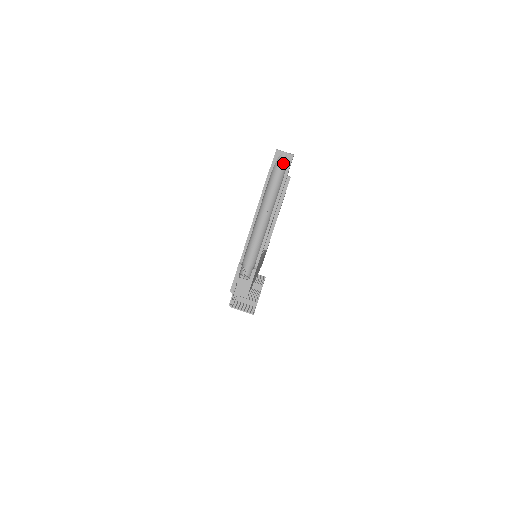
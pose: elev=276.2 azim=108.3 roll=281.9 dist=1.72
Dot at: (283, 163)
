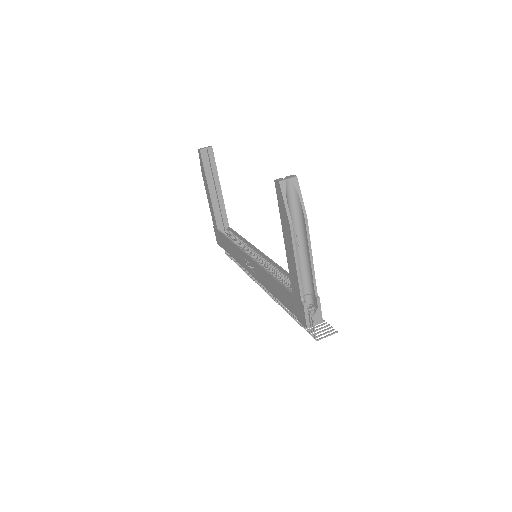
Dot at: (291, 191)
